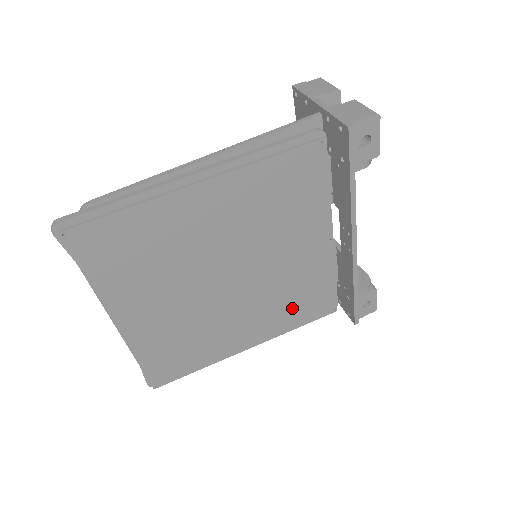
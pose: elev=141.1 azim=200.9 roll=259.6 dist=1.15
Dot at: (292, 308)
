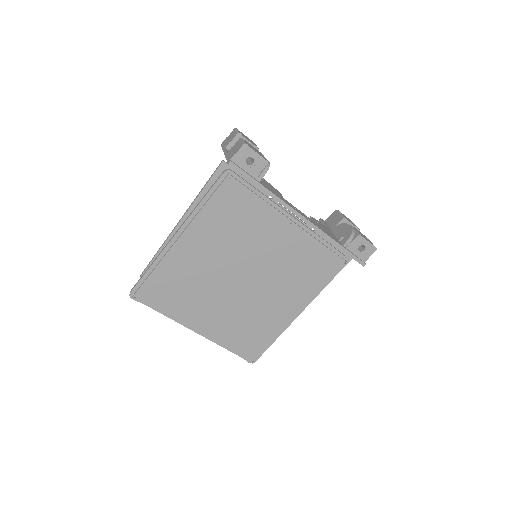
Dot at: (306, 276)
